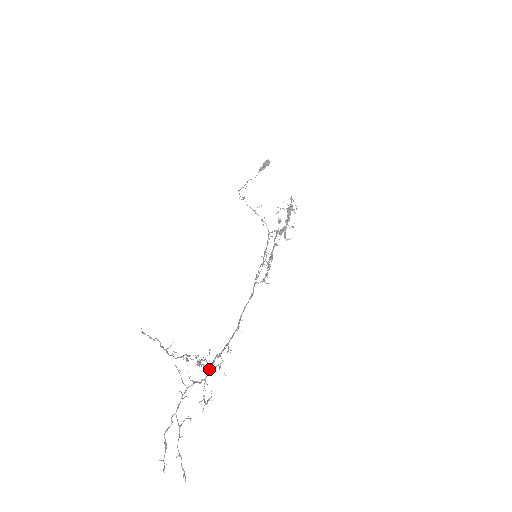
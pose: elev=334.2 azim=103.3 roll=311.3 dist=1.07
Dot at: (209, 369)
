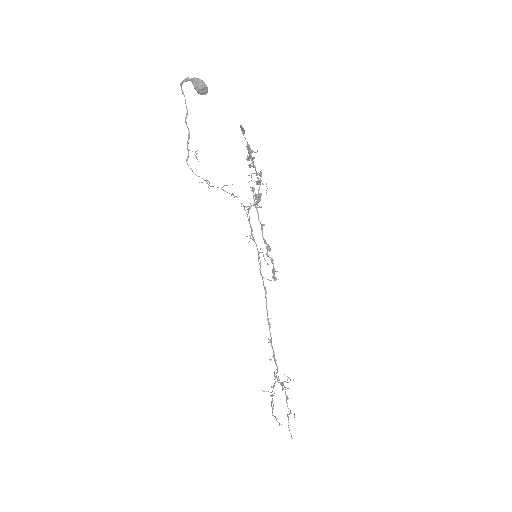
Dot at: (277, 371)
